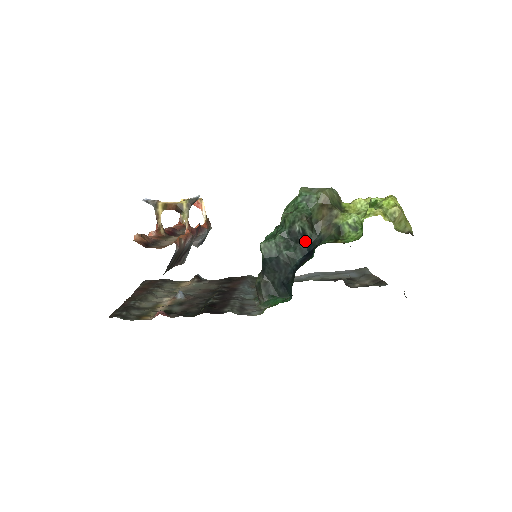
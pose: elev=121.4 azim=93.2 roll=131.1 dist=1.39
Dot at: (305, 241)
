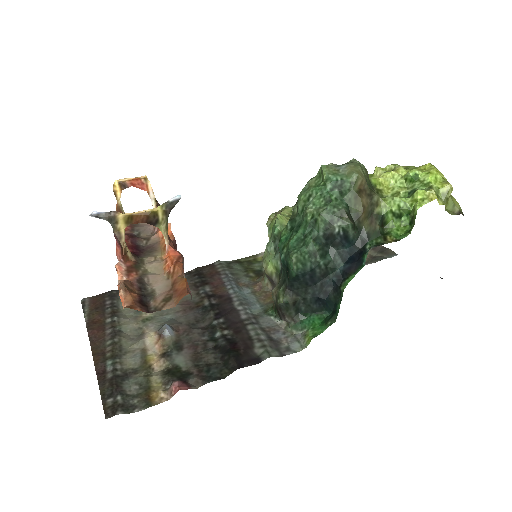
Dot at: (345, 243)
